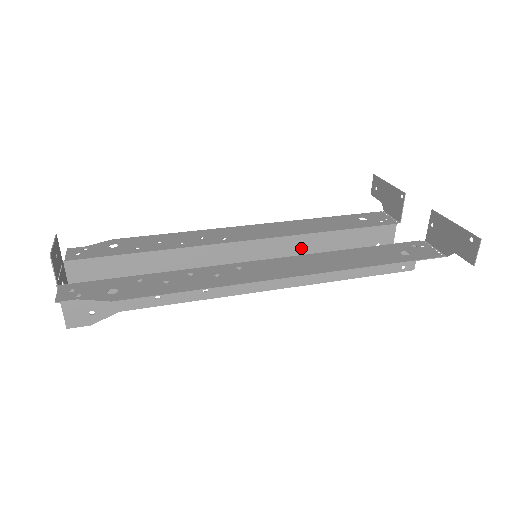
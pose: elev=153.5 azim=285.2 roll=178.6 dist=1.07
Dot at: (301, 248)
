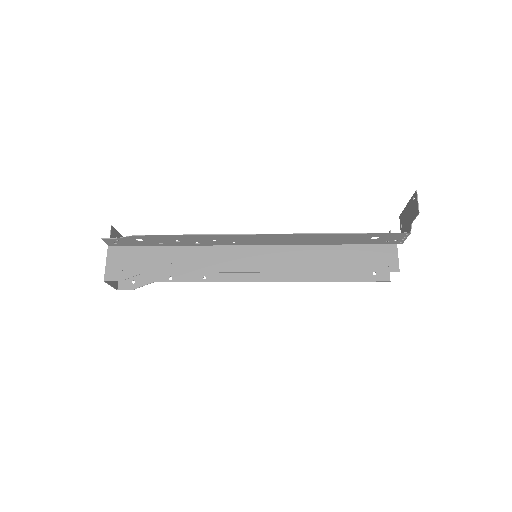
Dot at: occluded
